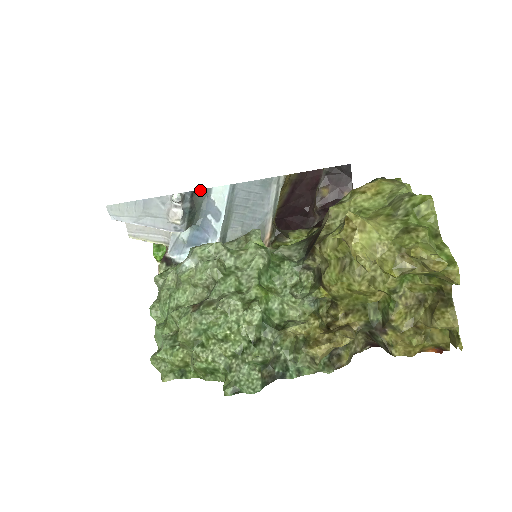
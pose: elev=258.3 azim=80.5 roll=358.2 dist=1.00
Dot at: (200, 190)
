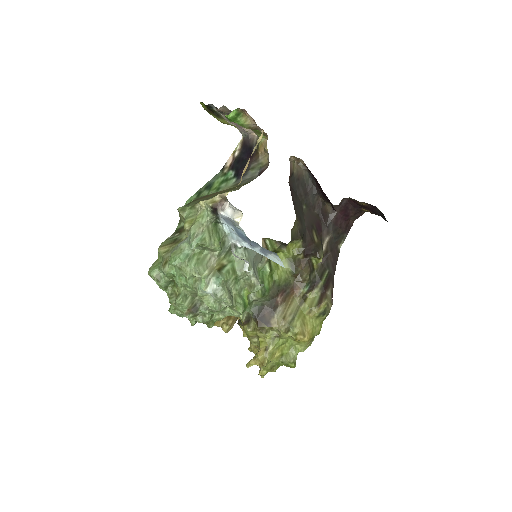
Dot at: occluded
